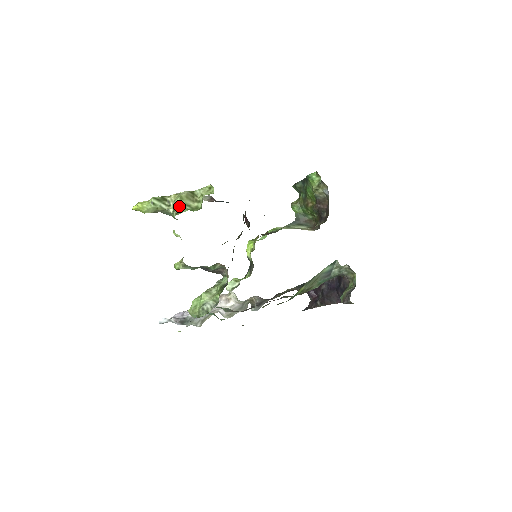
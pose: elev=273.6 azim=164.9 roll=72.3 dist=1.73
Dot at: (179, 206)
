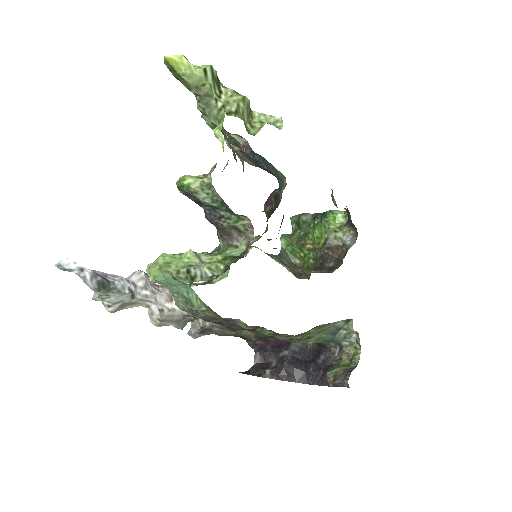
Dot at: (236, 106)
